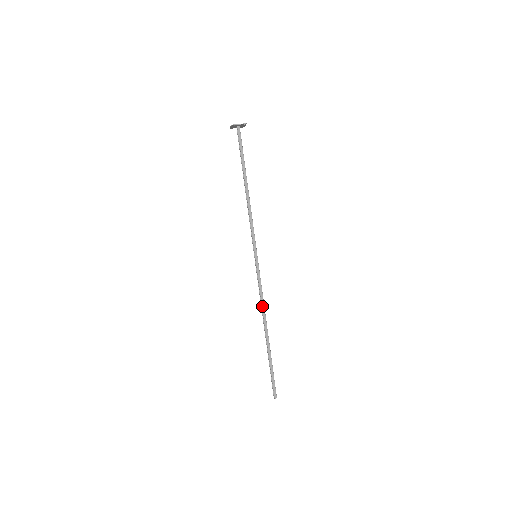
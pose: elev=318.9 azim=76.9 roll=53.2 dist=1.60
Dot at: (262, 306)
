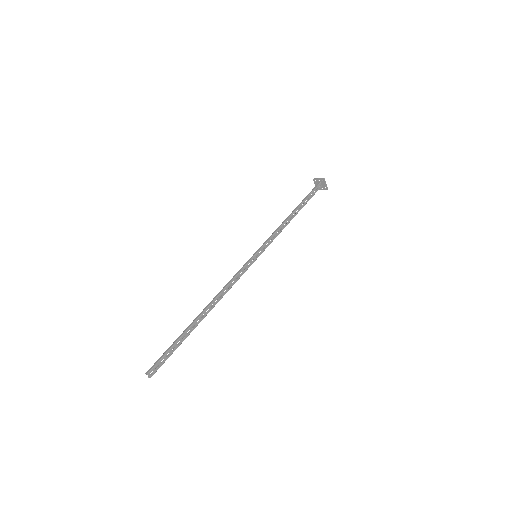
Dot at: (222, 289)
